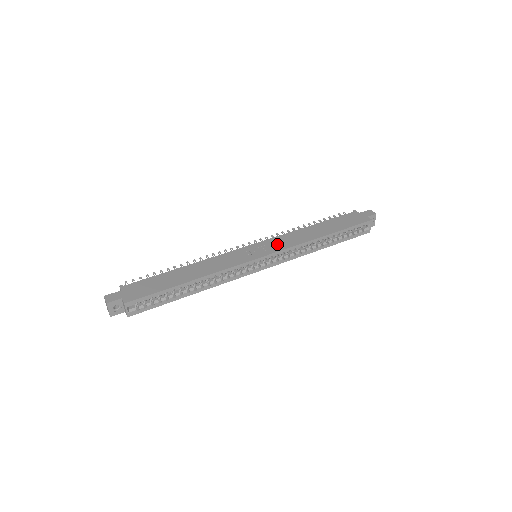
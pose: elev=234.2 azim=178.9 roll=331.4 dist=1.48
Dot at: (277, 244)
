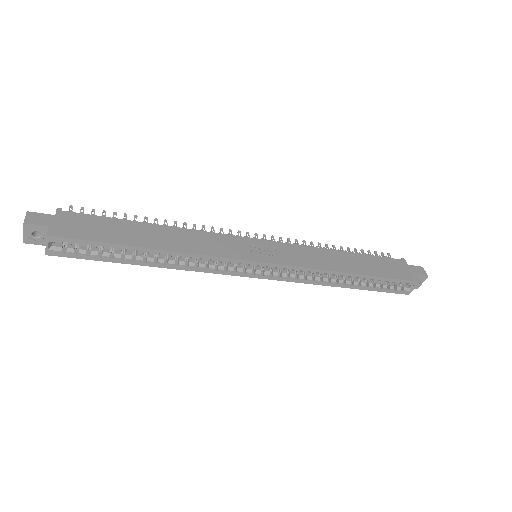
Dot at: (290, 254)
